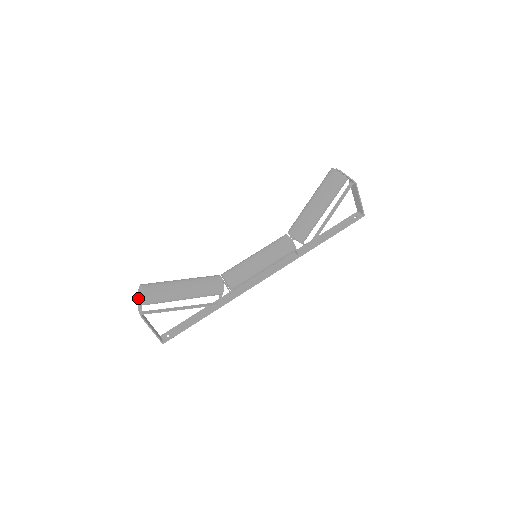
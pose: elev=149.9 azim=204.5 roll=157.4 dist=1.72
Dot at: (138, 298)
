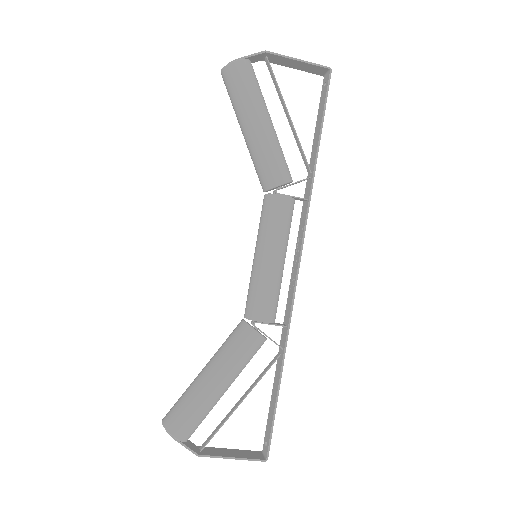
Dot at: occluded
